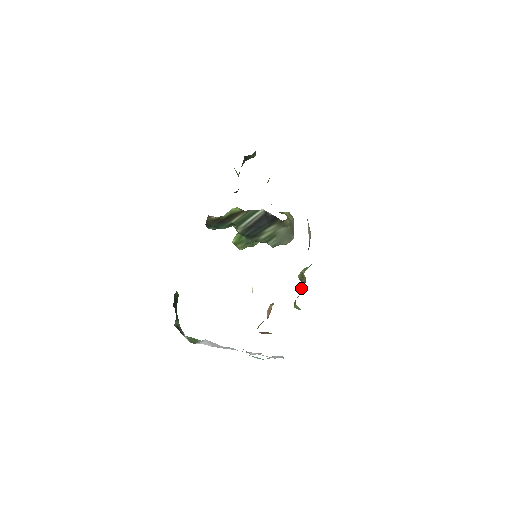
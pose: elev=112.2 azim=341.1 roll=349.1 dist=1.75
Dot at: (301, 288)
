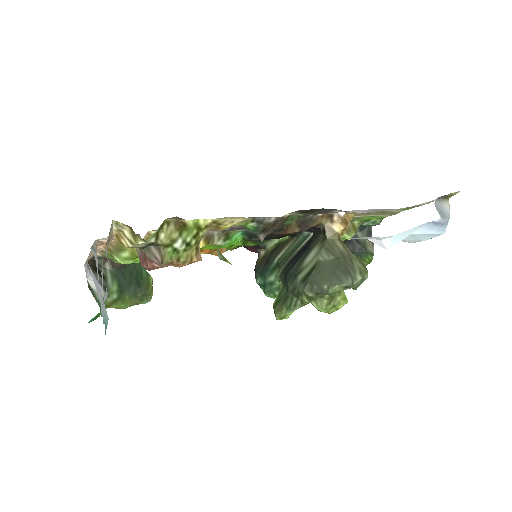
Dot at: occluded
